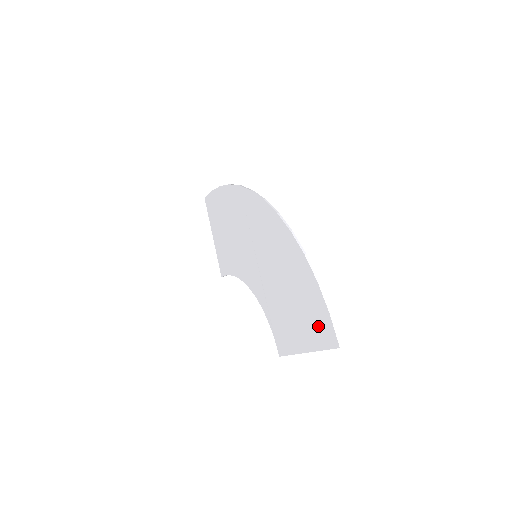
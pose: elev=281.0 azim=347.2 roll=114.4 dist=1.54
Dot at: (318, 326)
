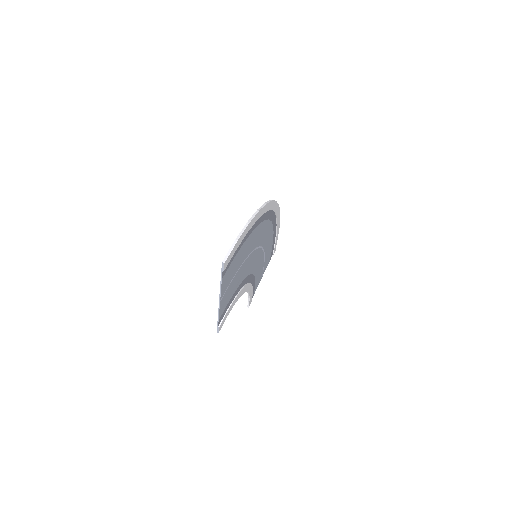
Dot at: (230, 262)
